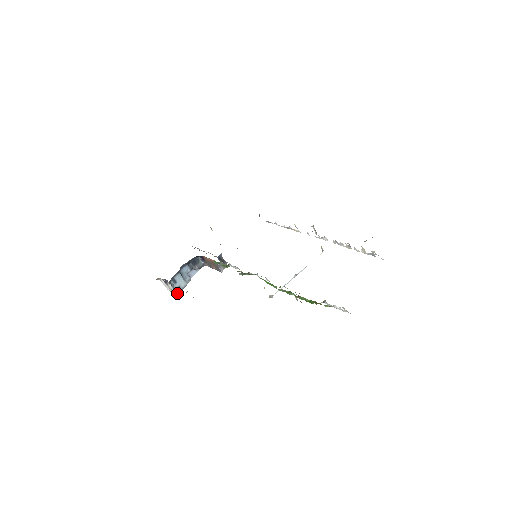
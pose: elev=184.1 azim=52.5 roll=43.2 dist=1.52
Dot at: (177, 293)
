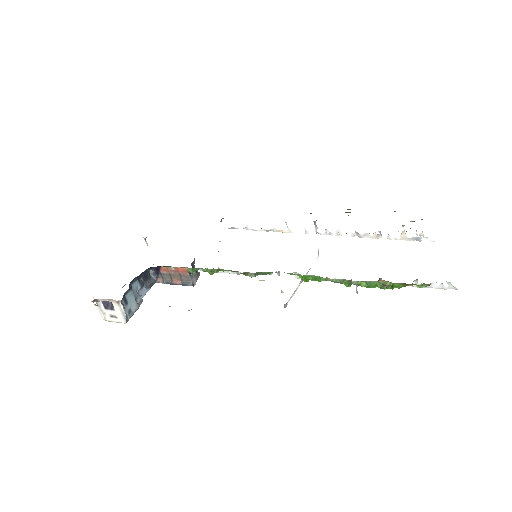
Dot at: (127, 320)
